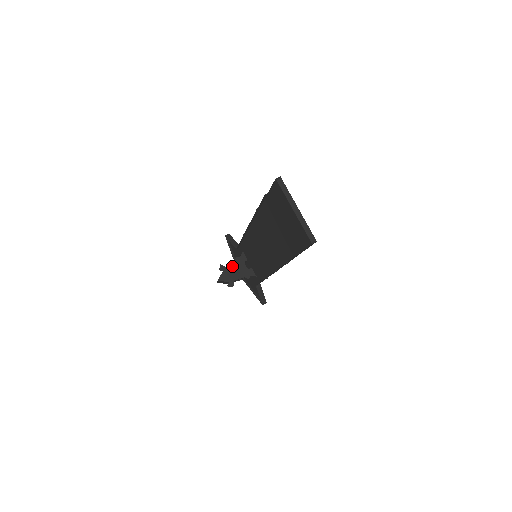
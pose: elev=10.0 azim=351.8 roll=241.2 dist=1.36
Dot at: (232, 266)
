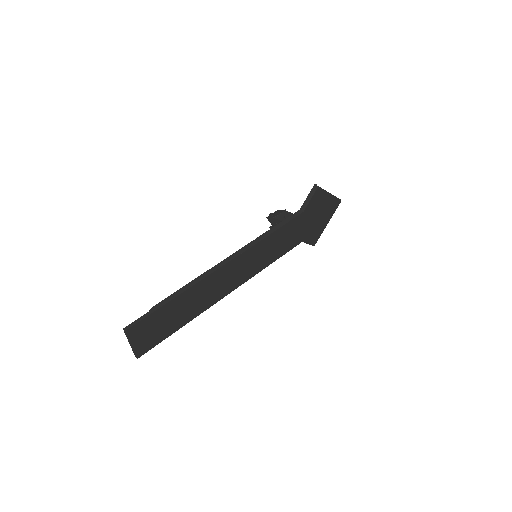
Dot at: (279, 221)
